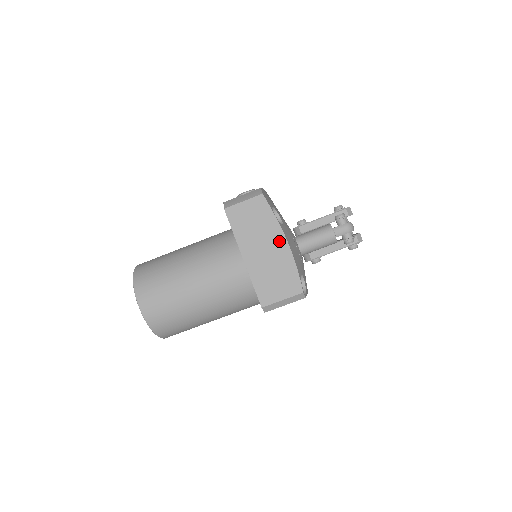
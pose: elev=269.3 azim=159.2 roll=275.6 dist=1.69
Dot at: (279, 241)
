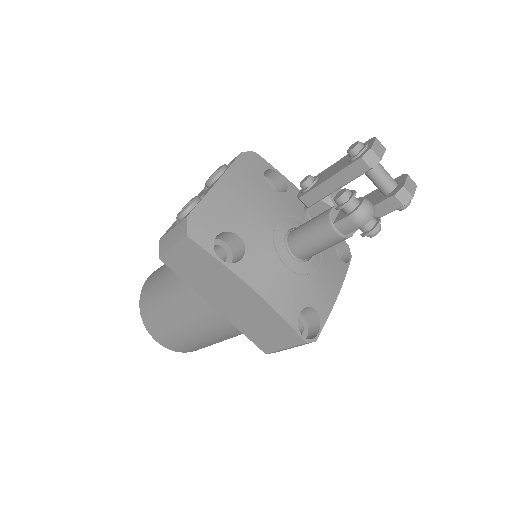
Dot at: (243, 290)
